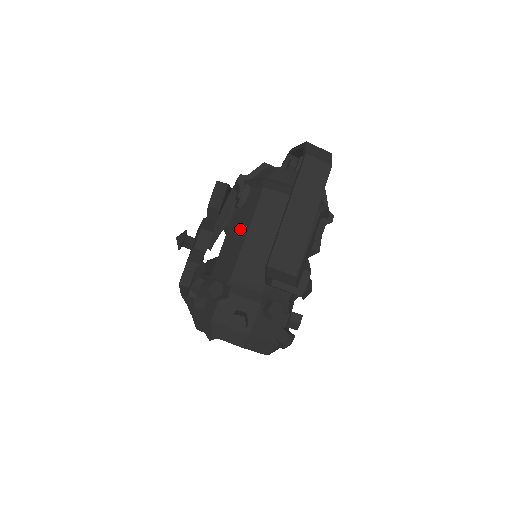
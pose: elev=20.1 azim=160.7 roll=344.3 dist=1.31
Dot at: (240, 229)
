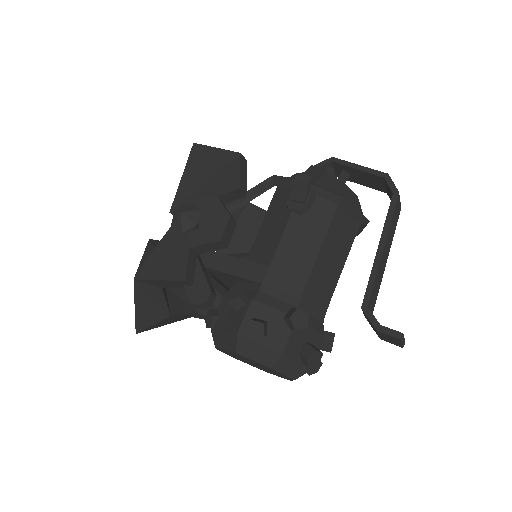
Dot at: (306, 243)
